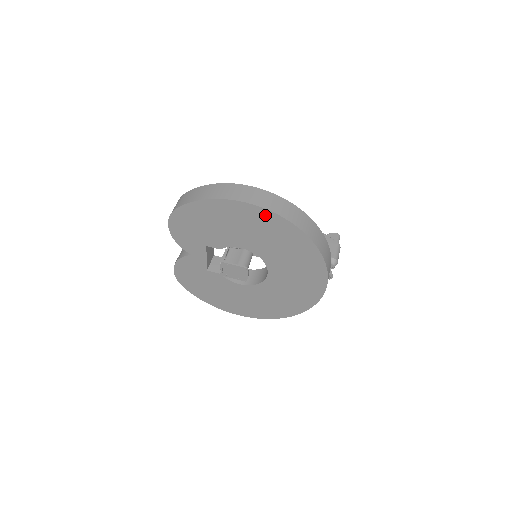
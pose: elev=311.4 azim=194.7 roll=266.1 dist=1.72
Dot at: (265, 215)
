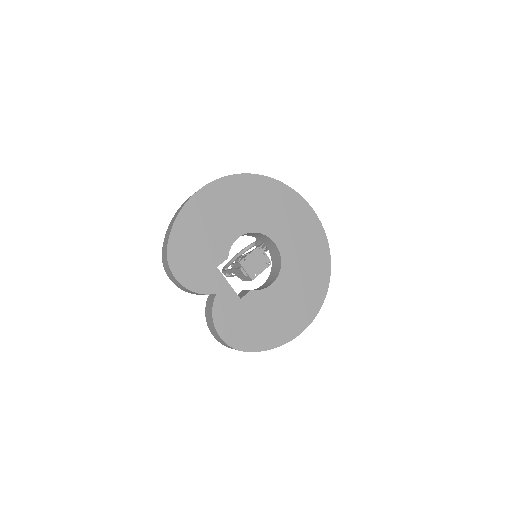
Dot at: (223, 185)
